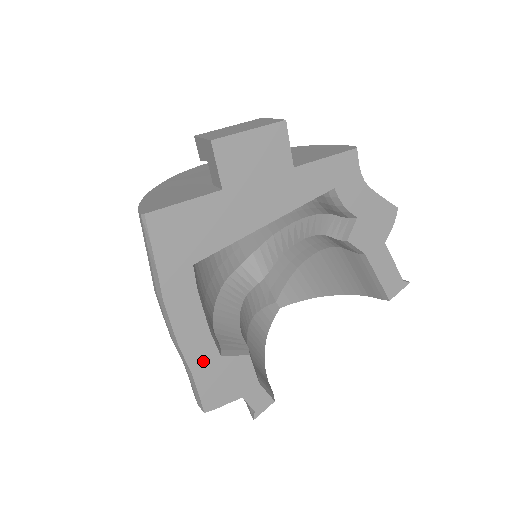
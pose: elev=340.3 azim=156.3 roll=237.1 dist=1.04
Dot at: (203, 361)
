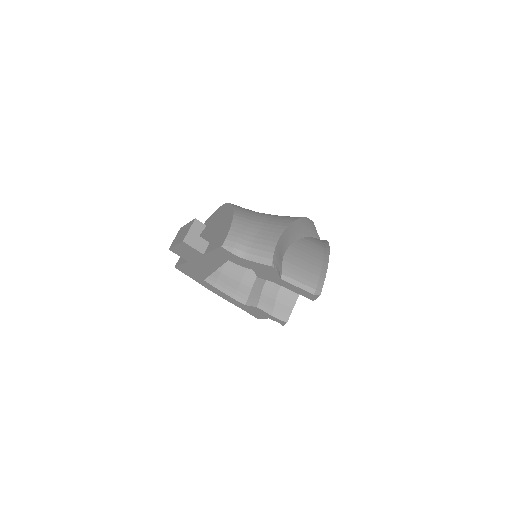
Dot at: (239, 305)
